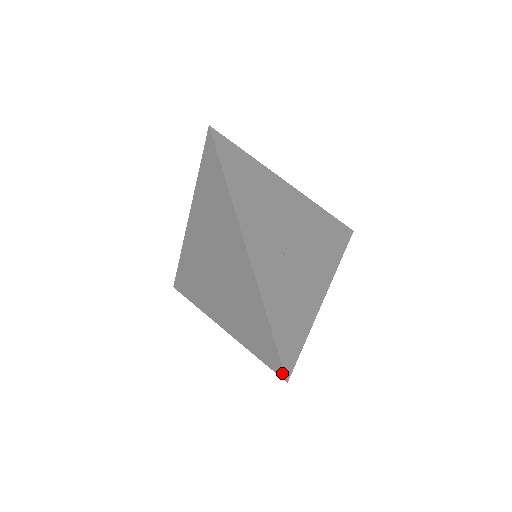
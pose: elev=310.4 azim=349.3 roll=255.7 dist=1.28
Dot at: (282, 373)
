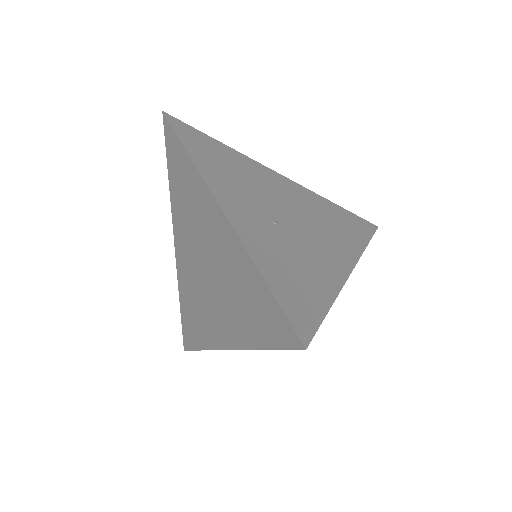
Dot at: (296, 340)
